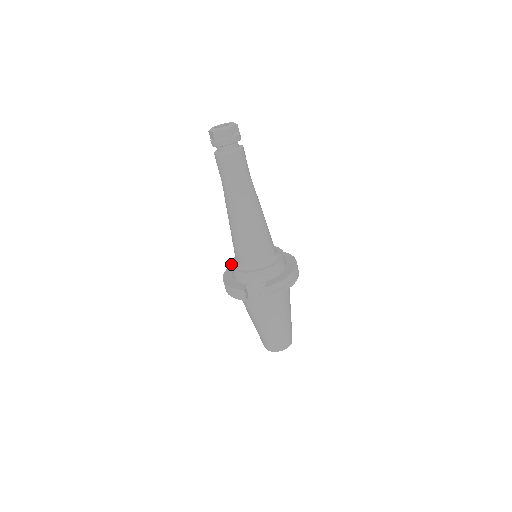
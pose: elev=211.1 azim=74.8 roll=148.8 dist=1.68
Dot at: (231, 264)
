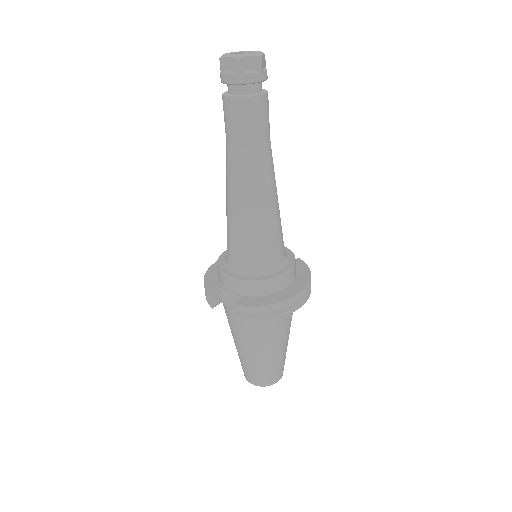
Dot at: (224, 252)
